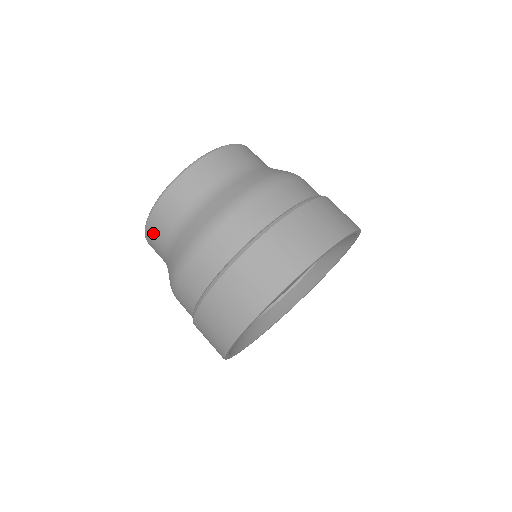
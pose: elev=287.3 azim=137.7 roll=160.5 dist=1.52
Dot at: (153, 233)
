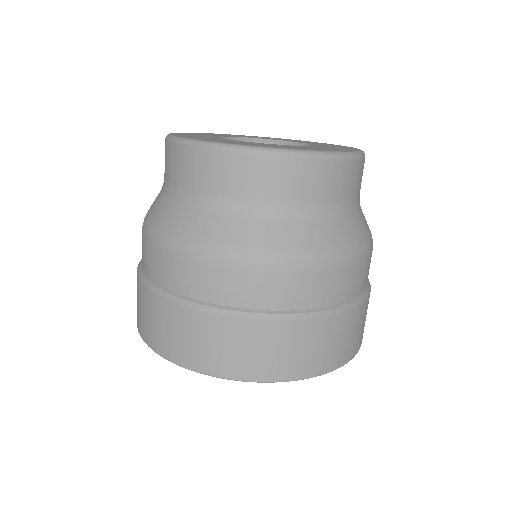
Dot at: (187, 161)
